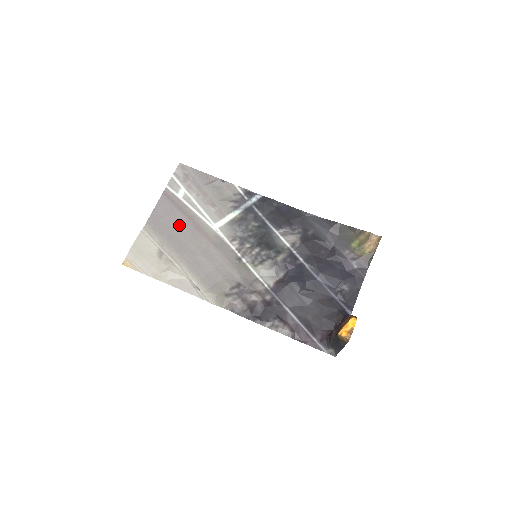
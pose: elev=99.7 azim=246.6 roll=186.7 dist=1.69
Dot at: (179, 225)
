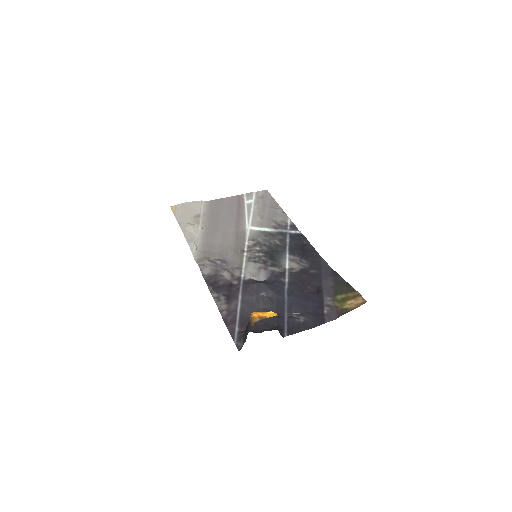
Dot at: (228, 213)
